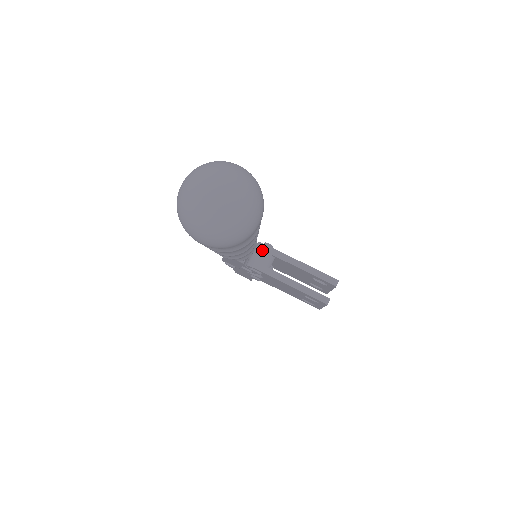
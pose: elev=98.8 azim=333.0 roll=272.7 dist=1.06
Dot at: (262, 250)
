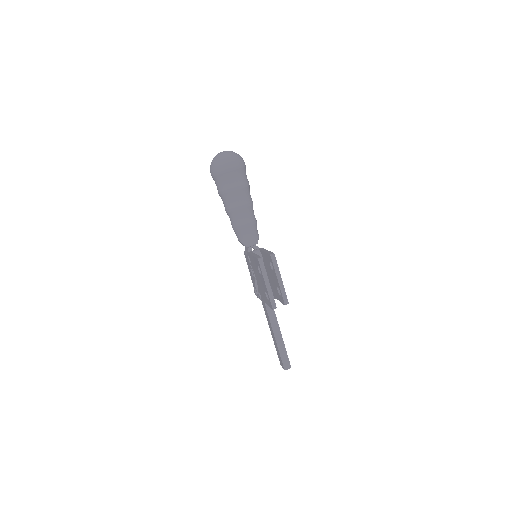
Dot at: (258, 249)
